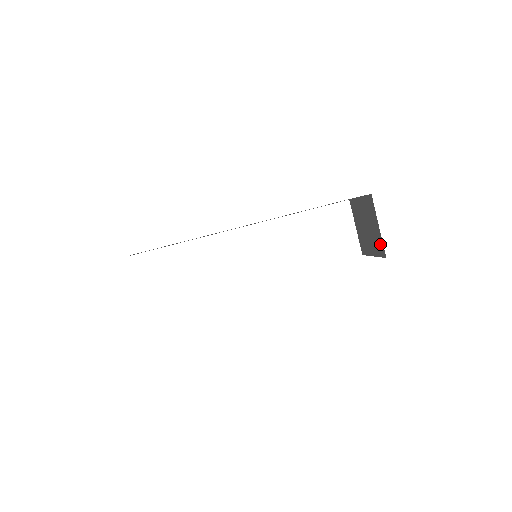
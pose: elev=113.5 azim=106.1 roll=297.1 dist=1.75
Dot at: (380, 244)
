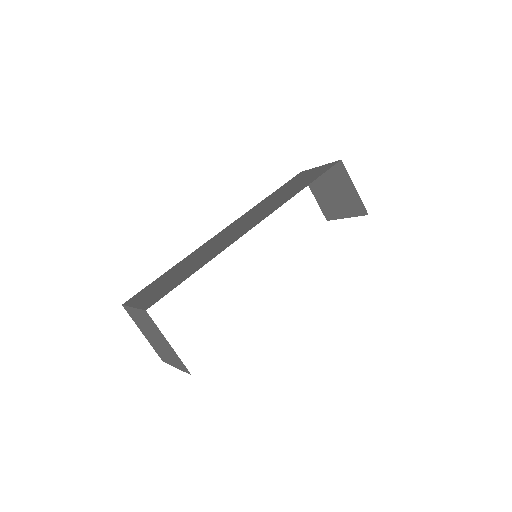
Dot at: (358, 204)
